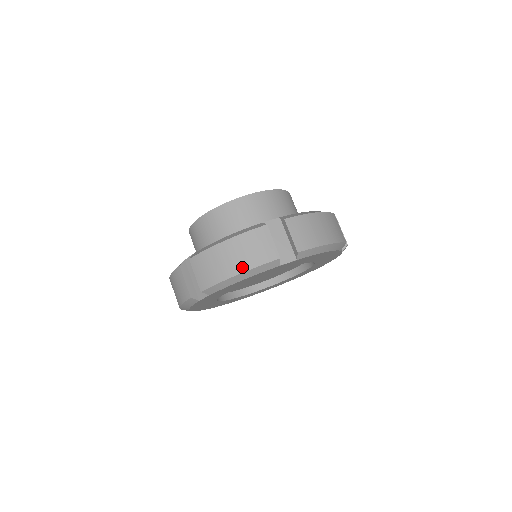
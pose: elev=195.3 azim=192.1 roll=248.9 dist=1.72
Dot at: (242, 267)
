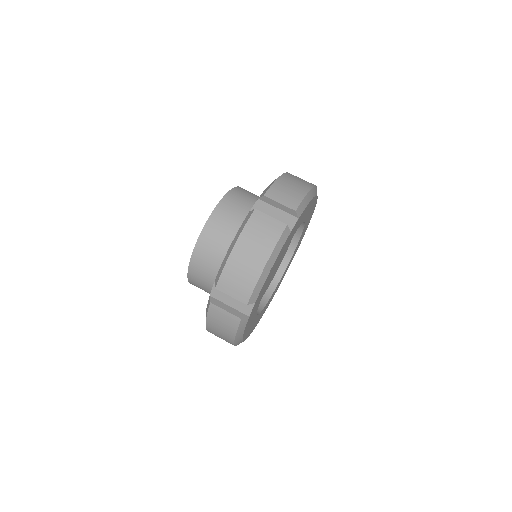
Dot at: (230, 336)
